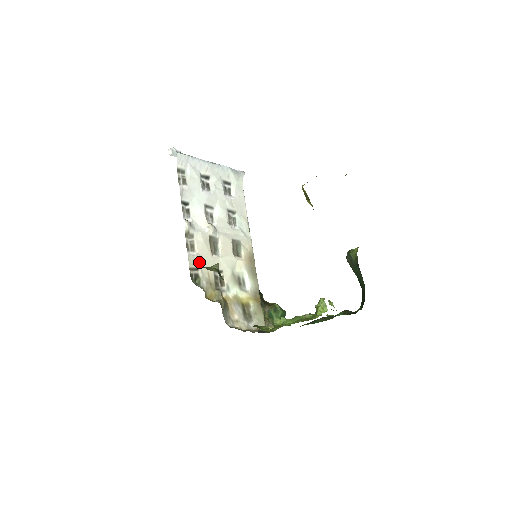
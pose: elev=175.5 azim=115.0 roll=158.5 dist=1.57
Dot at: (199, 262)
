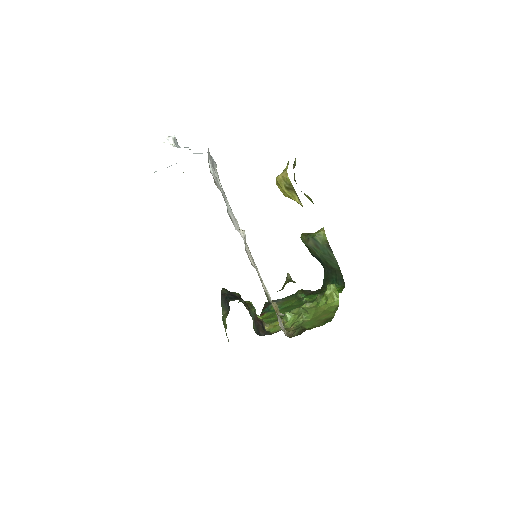
Dot at: (259, 276)
